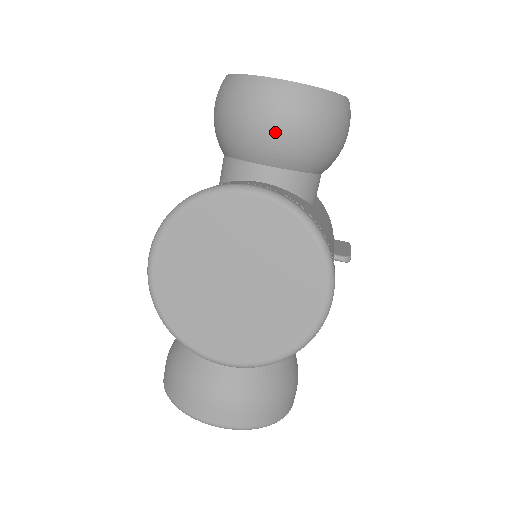
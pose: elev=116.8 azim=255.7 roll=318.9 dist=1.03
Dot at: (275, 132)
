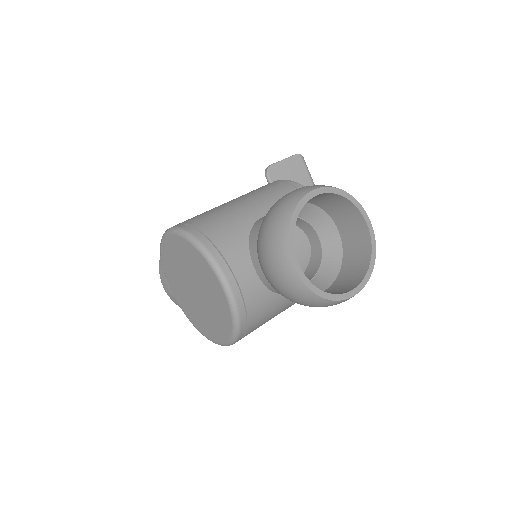
Dot at: (269, 276)
